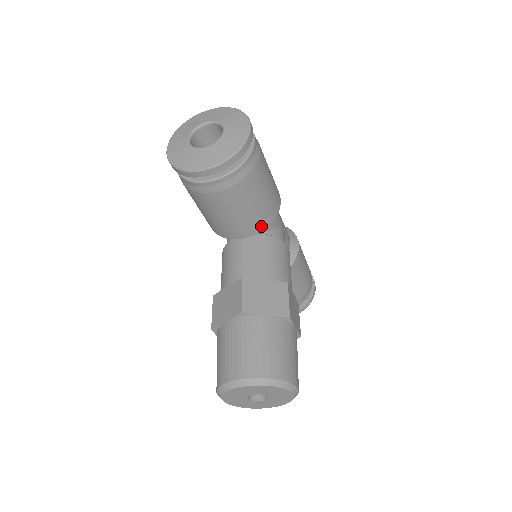
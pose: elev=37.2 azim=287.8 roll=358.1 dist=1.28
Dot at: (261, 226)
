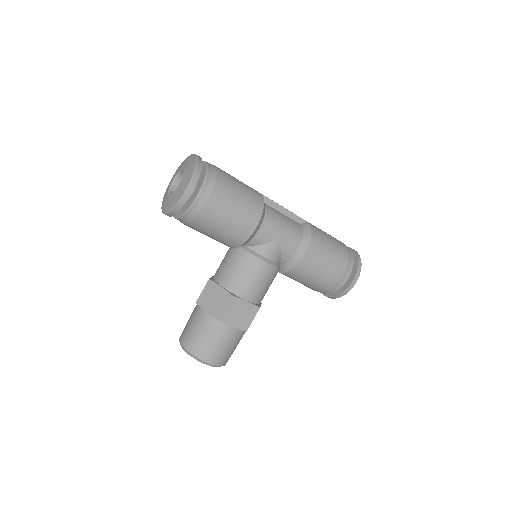
Dot at: (233, 245)
